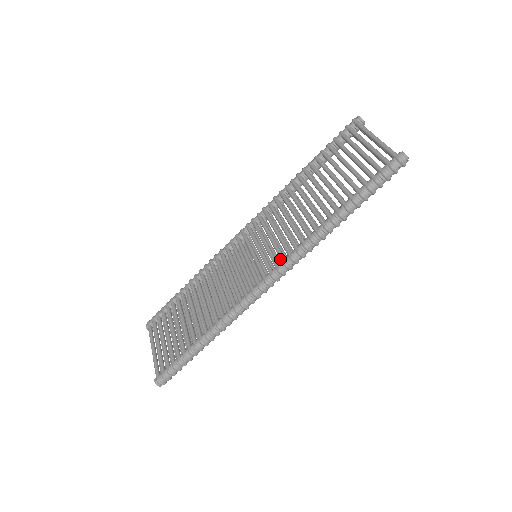
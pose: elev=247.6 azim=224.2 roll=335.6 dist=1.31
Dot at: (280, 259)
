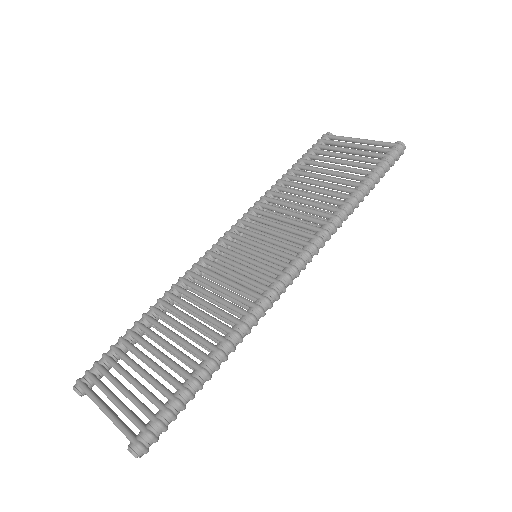
Dot at: (302, 243)
